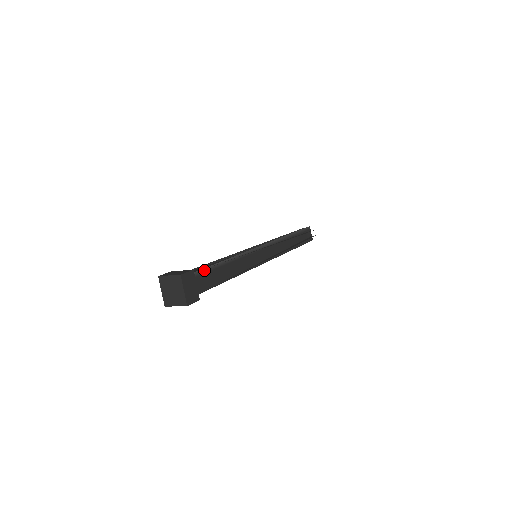
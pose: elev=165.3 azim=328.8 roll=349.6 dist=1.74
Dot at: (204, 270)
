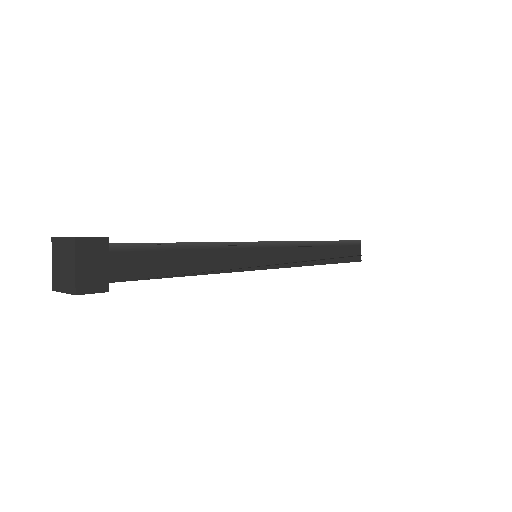
Dot at: (137, 246)
